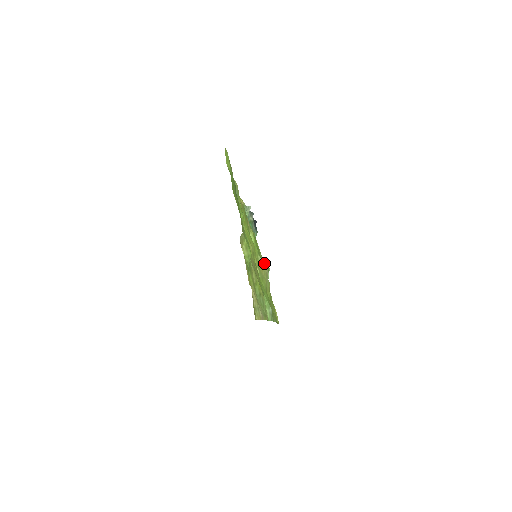
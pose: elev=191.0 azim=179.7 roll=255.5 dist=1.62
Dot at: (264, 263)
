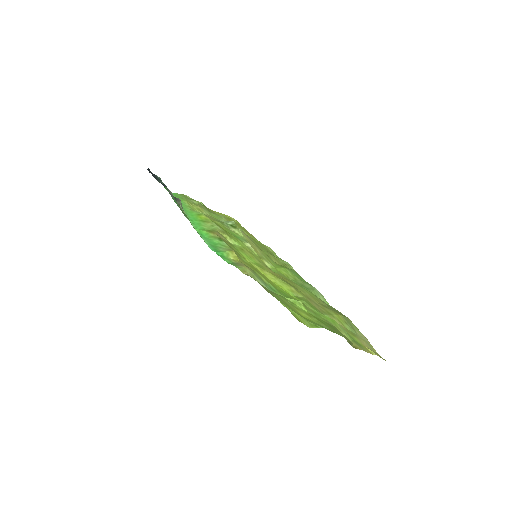
Dot at: (238, 232)
